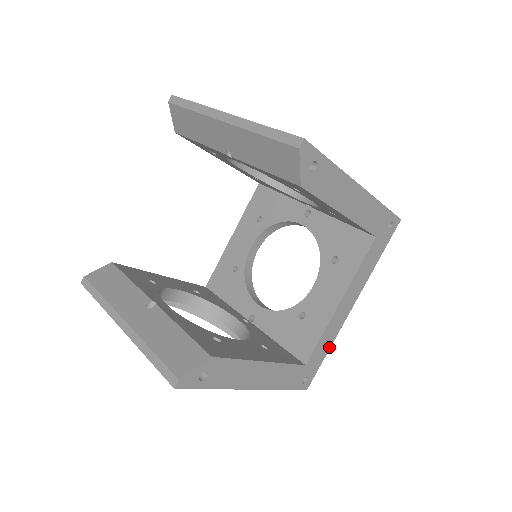
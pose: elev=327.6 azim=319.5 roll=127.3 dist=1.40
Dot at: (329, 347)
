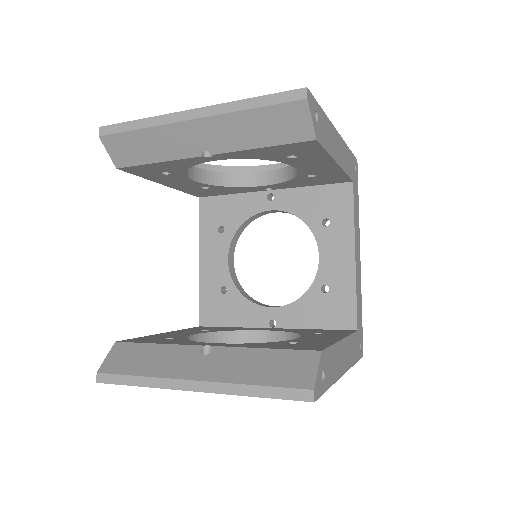
Dot at: (361, 305)
